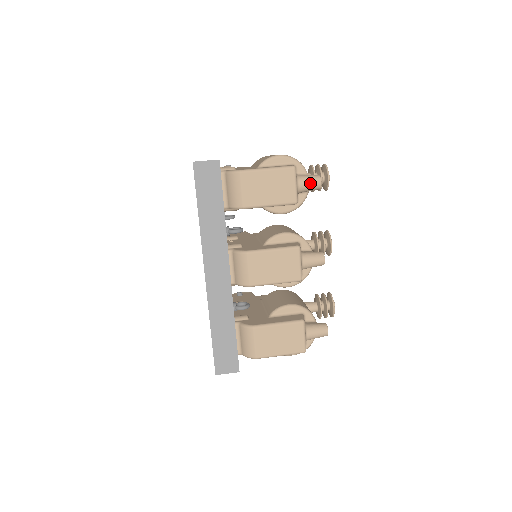
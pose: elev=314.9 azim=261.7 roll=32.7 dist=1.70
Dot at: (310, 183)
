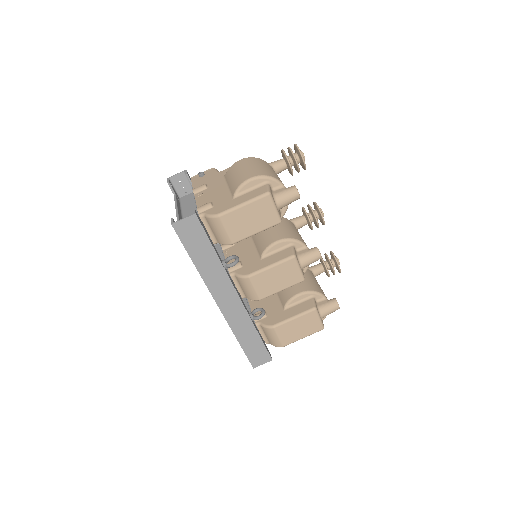
Dot at: (288, 199)
